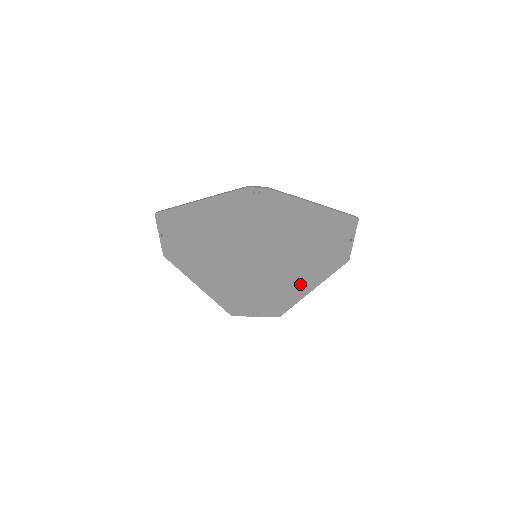
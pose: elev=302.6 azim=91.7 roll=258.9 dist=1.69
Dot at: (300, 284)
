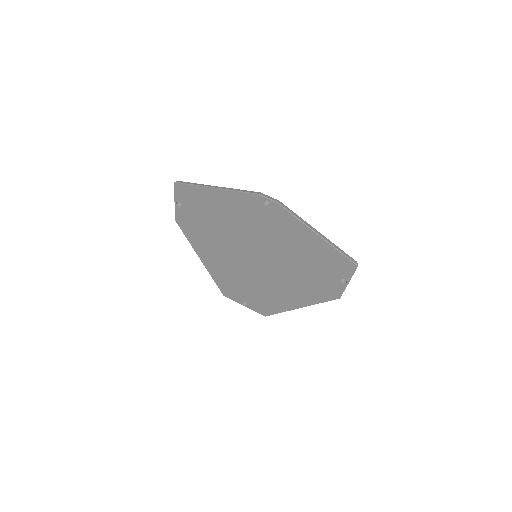
Dot at: (290, 297)
